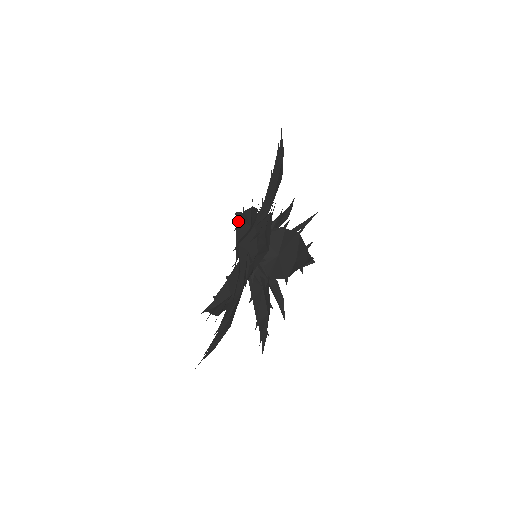
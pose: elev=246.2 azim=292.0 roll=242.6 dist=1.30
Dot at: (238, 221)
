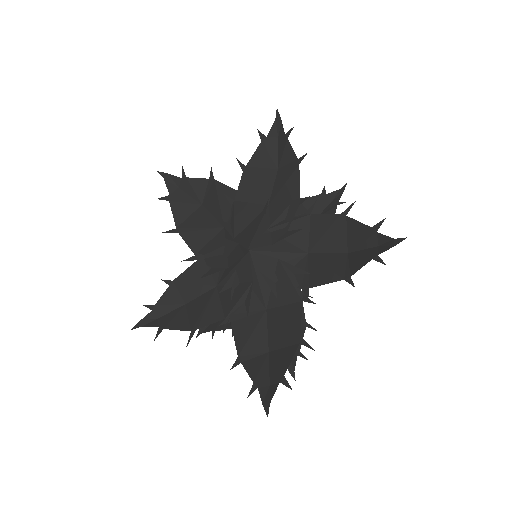
Dot at: (272, 131)
